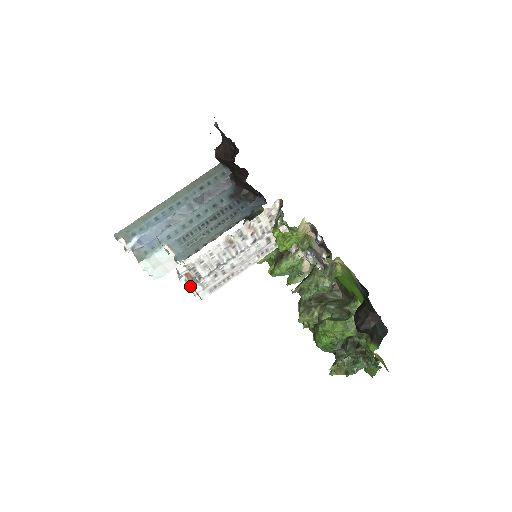
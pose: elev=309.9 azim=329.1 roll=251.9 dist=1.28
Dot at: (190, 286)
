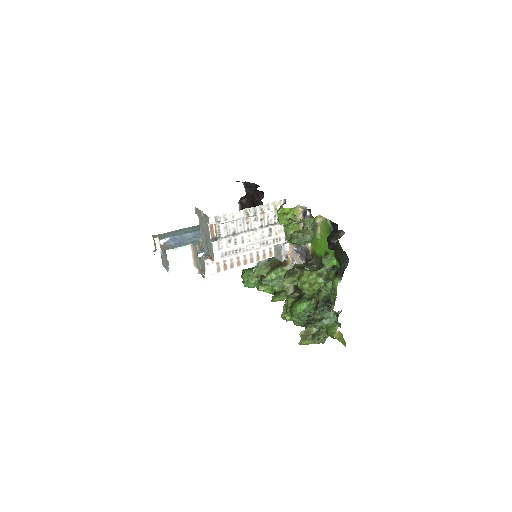
Dot at: (211, 241)
